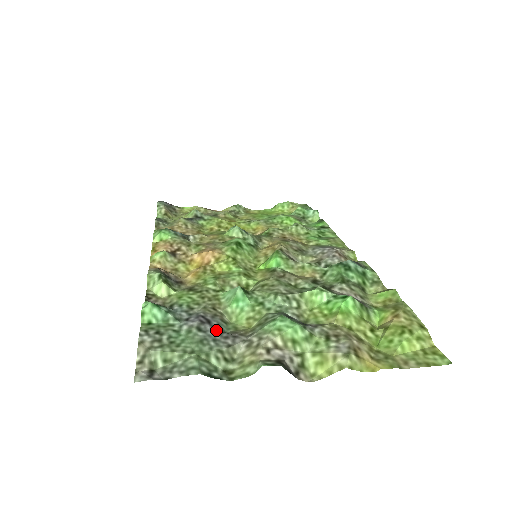
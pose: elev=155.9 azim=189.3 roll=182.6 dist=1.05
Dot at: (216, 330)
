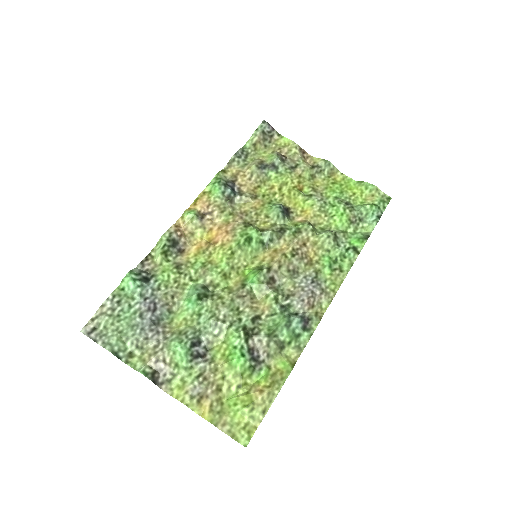
Dot at: (153, 319)
